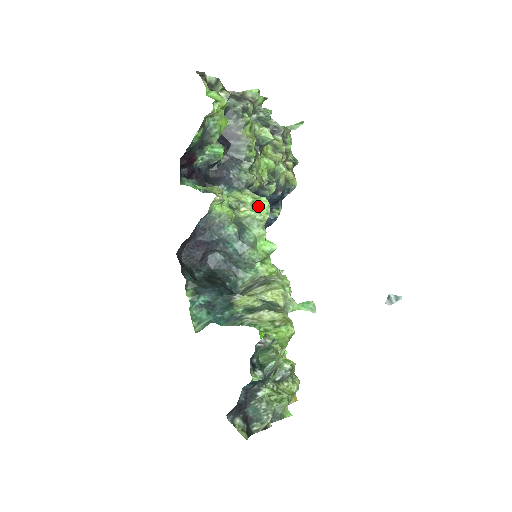
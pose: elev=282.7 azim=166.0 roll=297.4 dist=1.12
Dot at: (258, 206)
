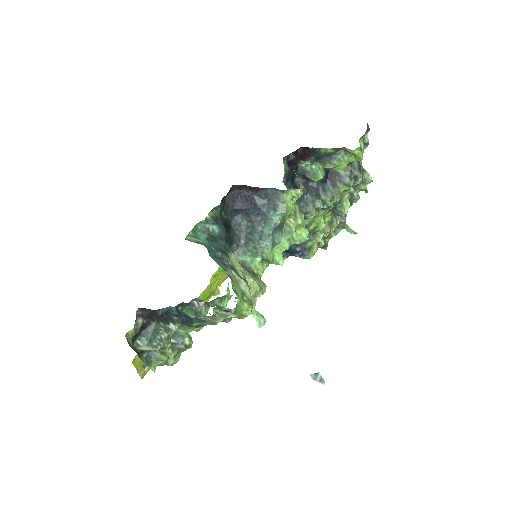
Dot at: (300, 231)
